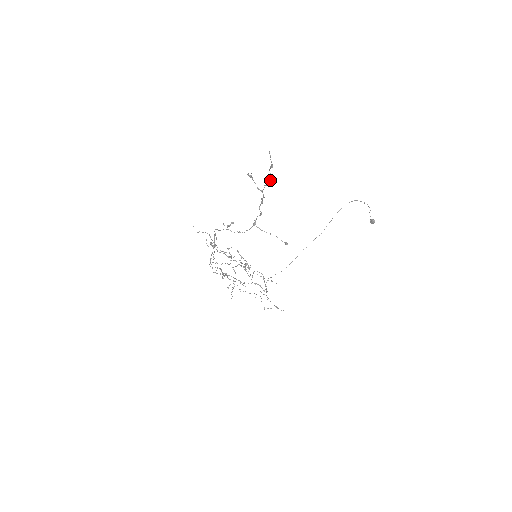
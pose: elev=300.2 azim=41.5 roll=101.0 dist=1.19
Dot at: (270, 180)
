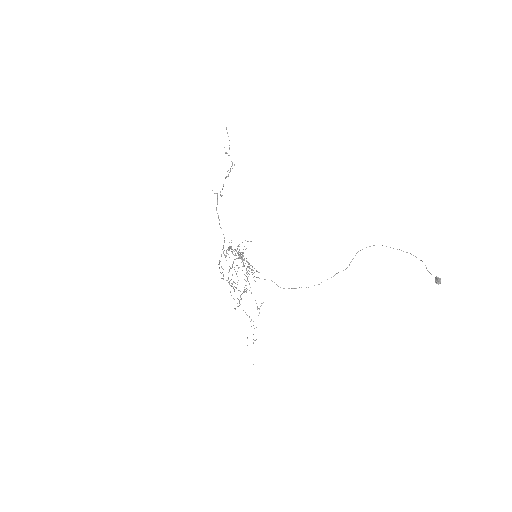
Dot at: (229, 140)
